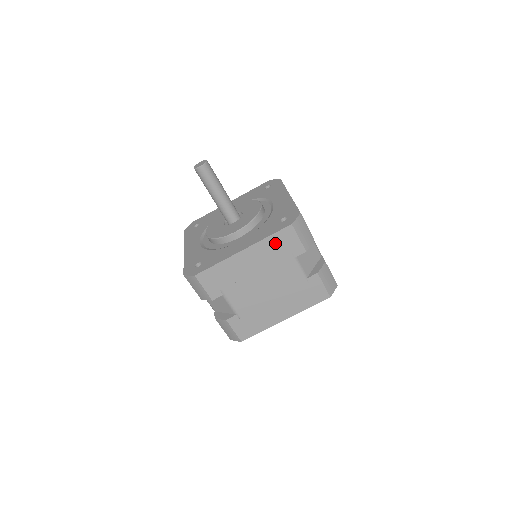
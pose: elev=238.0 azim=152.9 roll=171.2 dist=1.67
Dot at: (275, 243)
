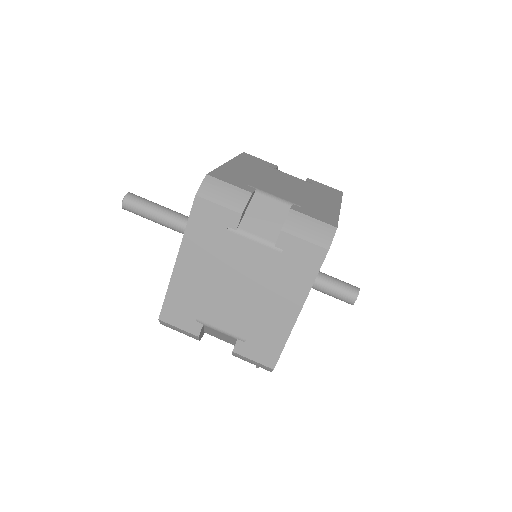
Dot at: (247, 160)
